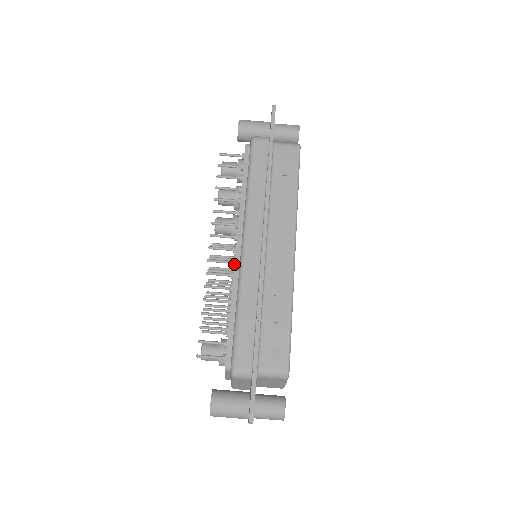
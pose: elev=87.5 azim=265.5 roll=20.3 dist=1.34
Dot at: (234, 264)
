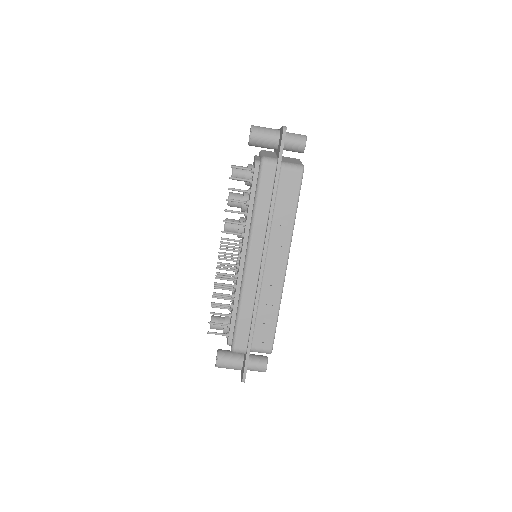
Dot at: (238, 271)
